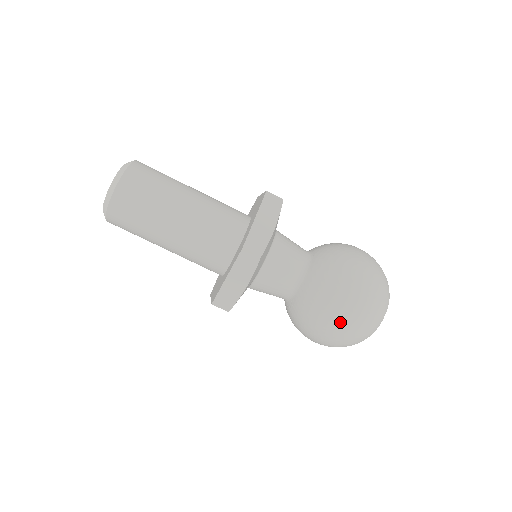
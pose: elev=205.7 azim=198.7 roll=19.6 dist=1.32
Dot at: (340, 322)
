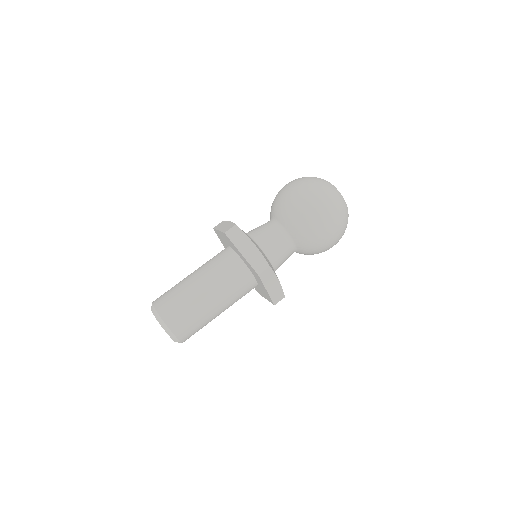
Dot at: (310, 199)
